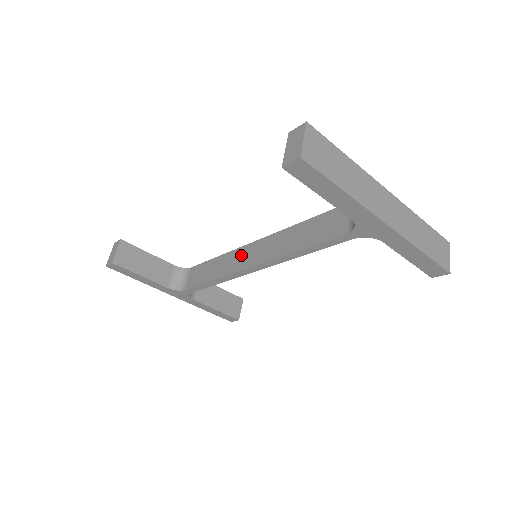
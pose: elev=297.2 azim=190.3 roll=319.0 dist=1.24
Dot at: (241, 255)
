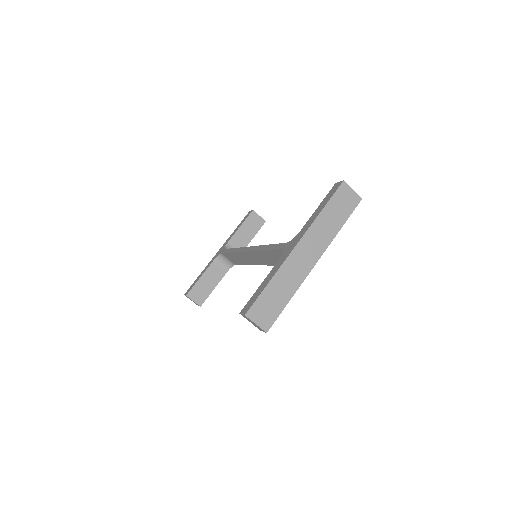
Dot at: (247, 257)
